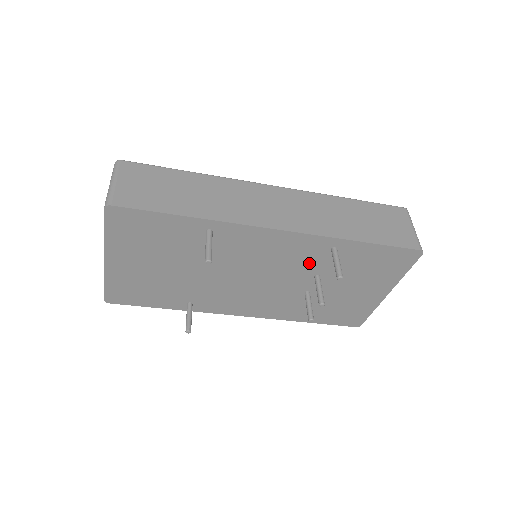
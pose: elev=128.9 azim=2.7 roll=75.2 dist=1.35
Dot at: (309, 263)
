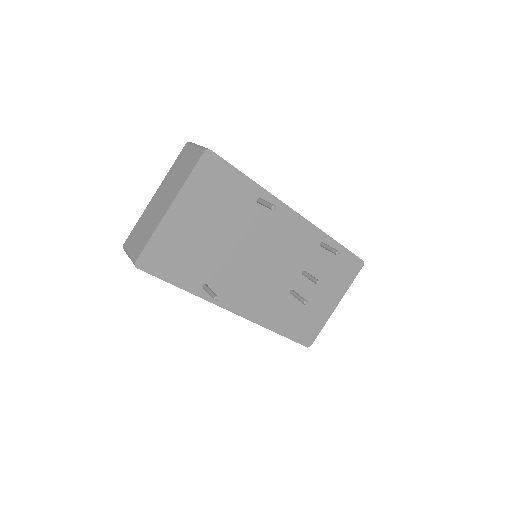
Dot at: (303, 256)
